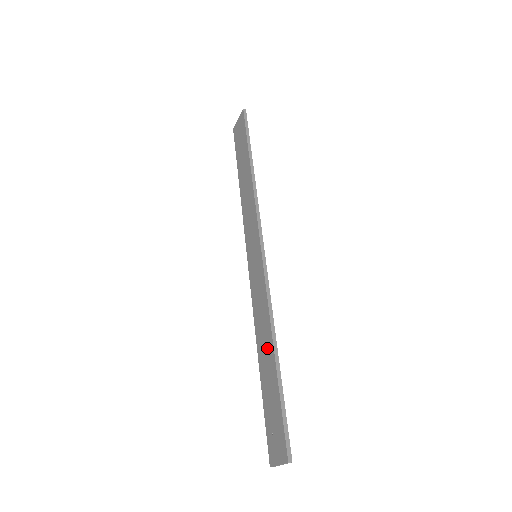
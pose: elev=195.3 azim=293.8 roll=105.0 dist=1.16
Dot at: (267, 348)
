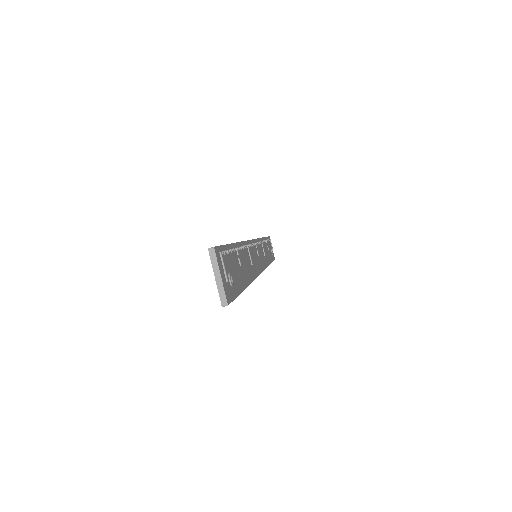
Dot at: occluded
